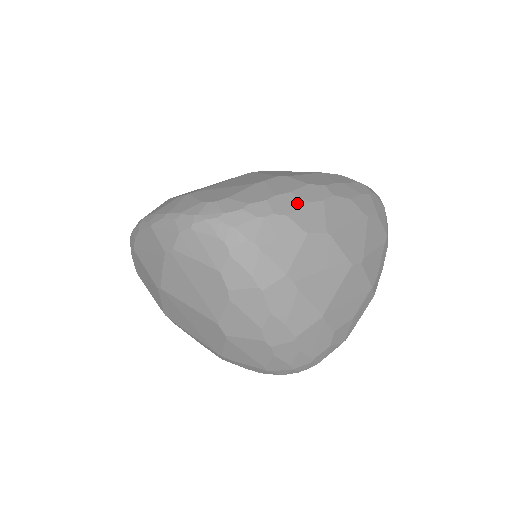
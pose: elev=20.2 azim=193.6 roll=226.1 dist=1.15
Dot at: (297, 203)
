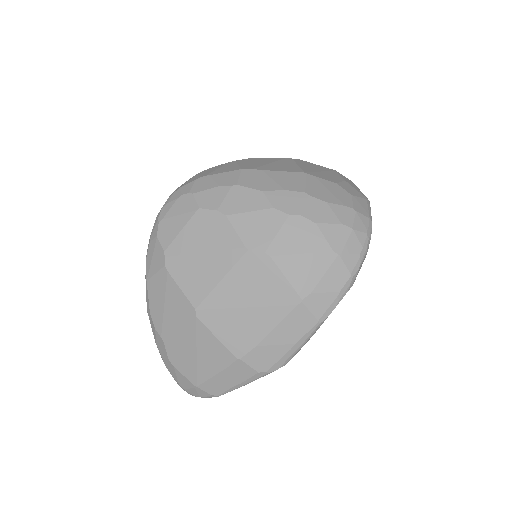
Dot at: occluded
